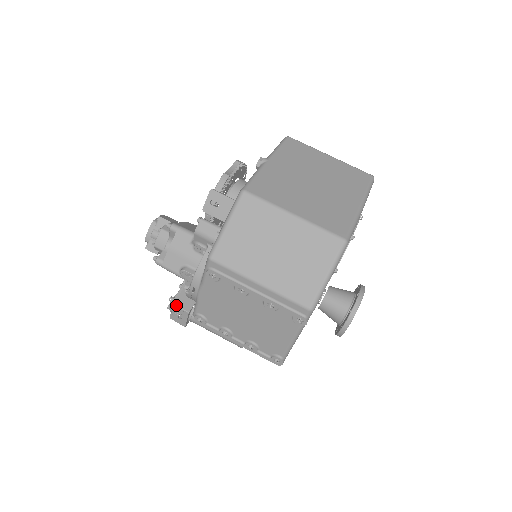
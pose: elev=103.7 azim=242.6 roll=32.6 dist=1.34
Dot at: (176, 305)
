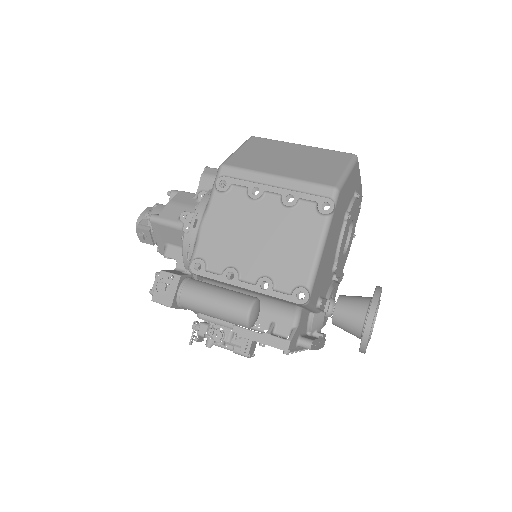
Dot at: (165, 271)
